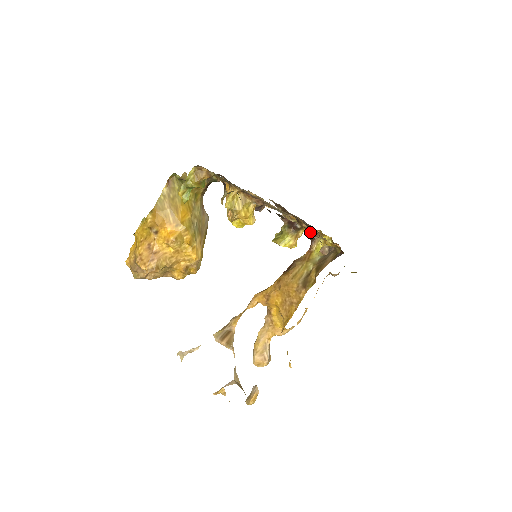
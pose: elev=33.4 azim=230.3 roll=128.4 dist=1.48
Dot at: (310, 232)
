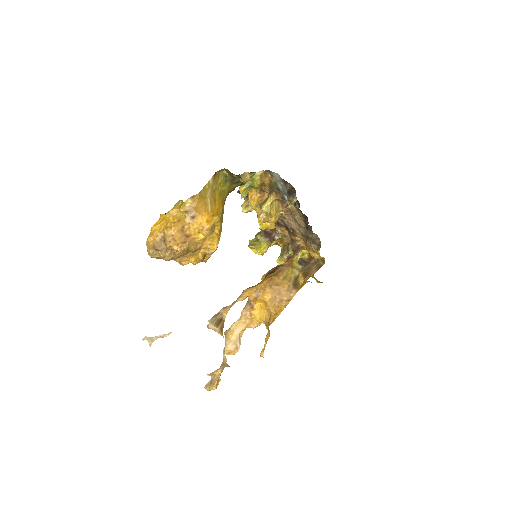
Dot at: (295, 244)
